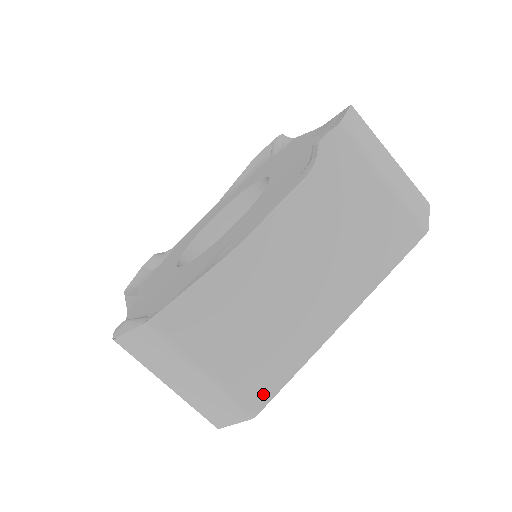
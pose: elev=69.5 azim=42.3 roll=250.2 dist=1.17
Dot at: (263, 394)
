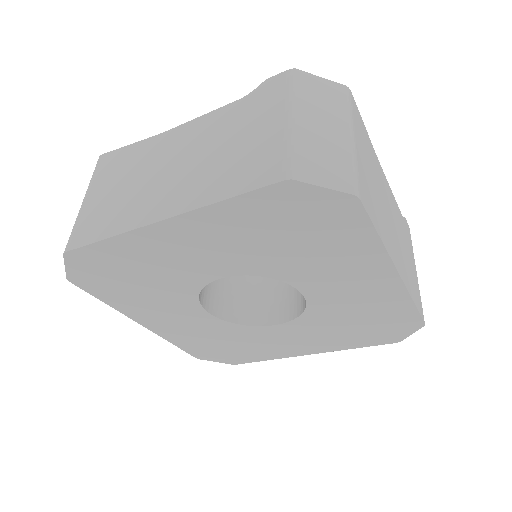
Dot at: (366, 203)
